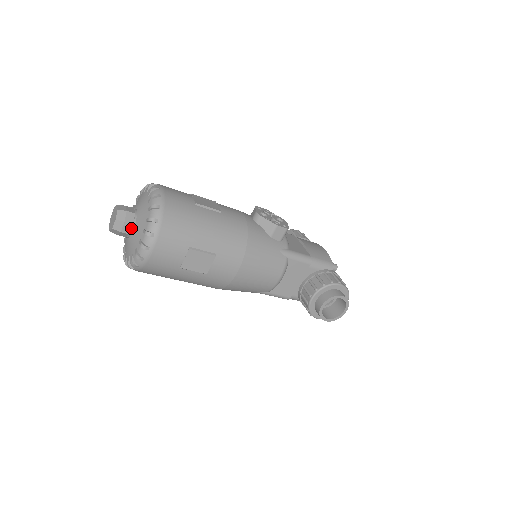
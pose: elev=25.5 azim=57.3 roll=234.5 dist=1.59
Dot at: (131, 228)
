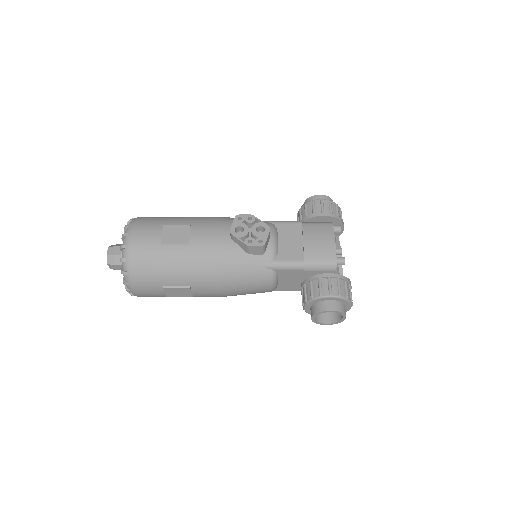
Dot at: occluded
